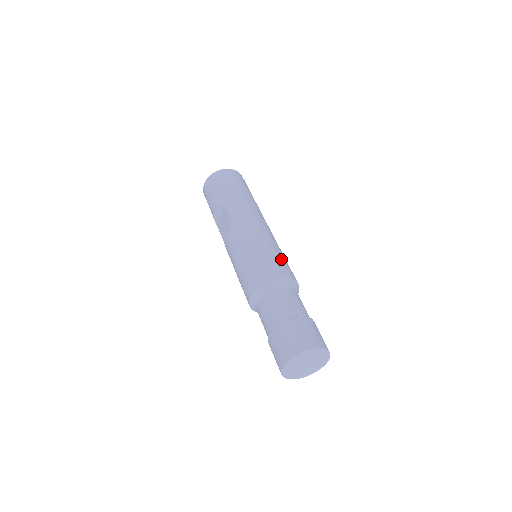
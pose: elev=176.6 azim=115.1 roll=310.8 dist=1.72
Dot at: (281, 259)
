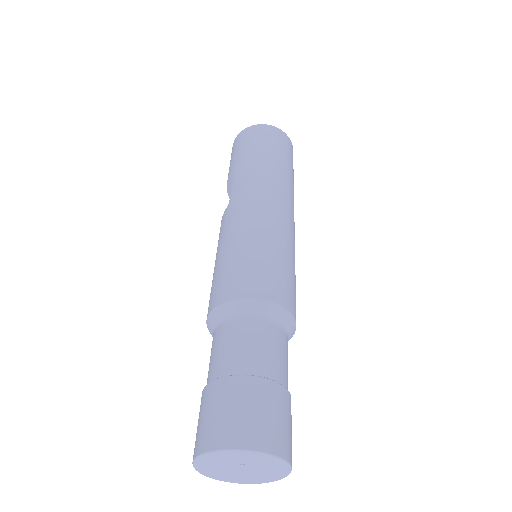
Dot at: (269, 265)
